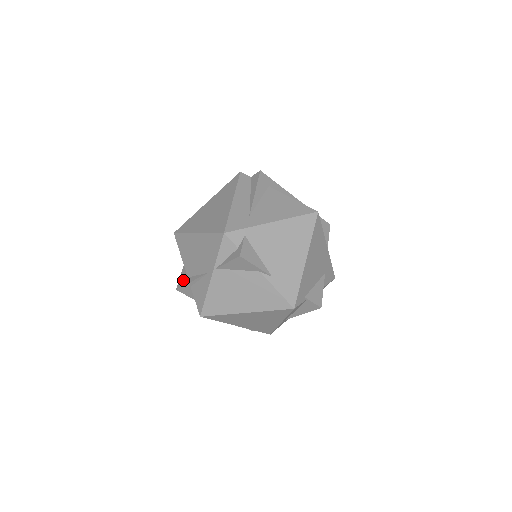
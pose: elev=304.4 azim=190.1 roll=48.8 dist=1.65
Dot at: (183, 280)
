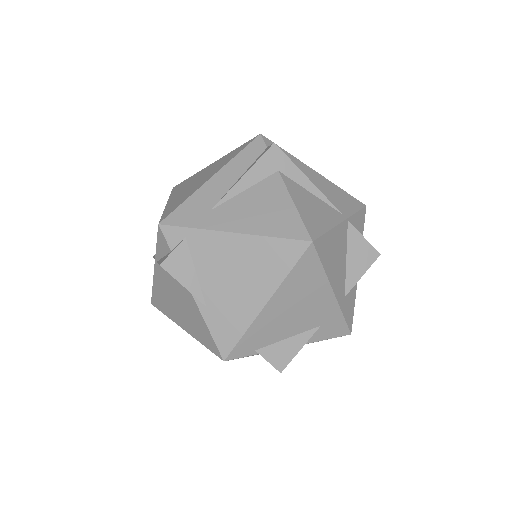
Dot at: occluded
